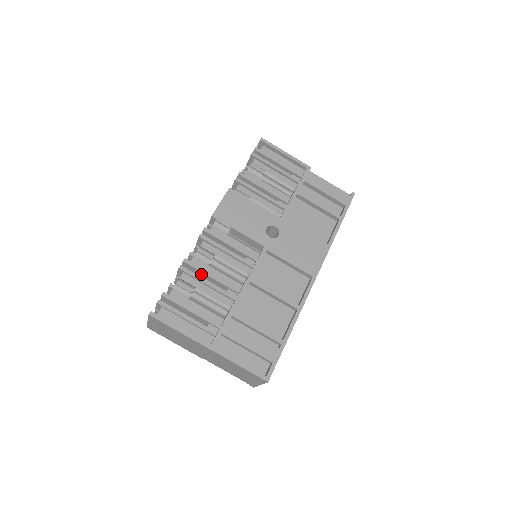
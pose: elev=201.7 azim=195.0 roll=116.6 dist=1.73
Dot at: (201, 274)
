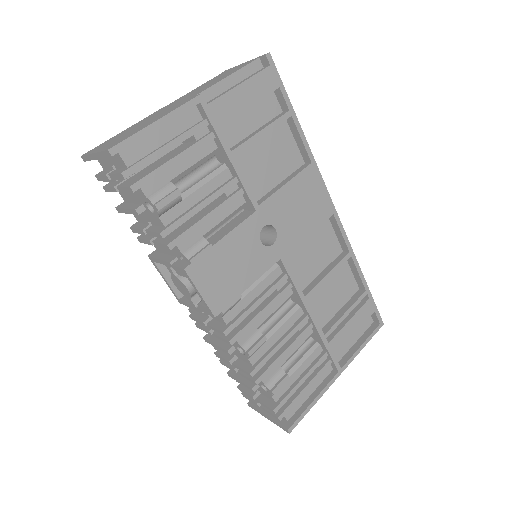
Dot at: occluded
